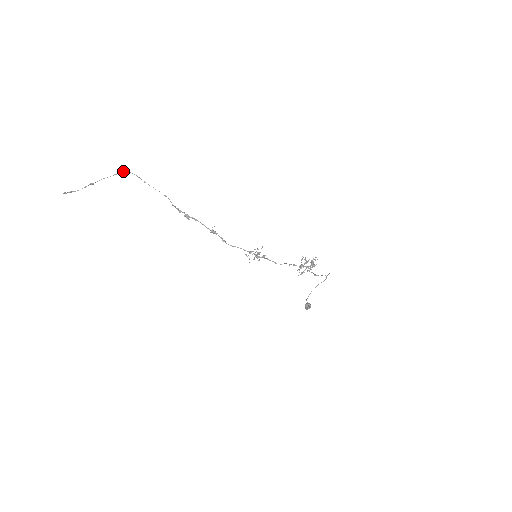
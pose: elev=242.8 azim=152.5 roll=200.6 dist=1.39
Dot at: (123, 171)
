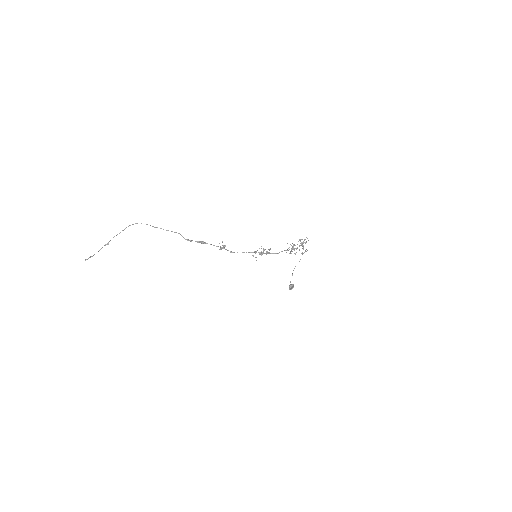
Dot at: (130, 225)
